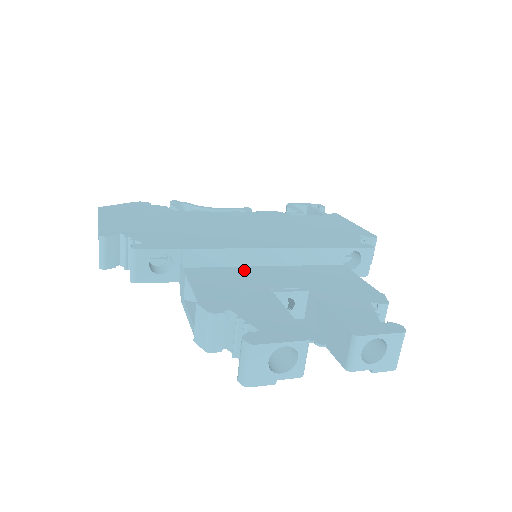
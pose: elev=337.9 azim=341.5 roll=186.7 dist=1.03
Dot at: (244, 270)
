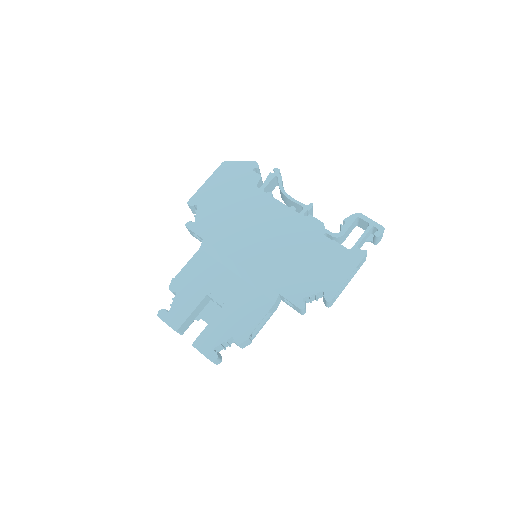
Dot at: (220, 269)
